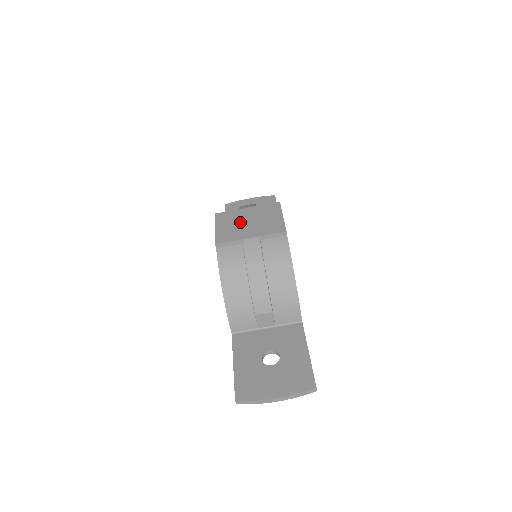
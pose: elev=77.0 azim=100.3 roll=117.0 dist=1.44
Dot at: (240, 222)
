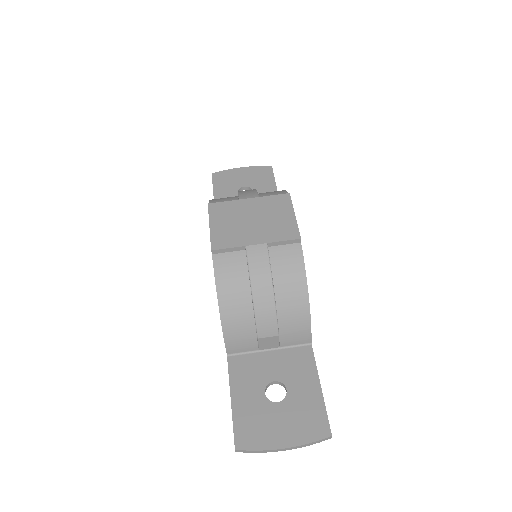
Dot at: (241, 219)
